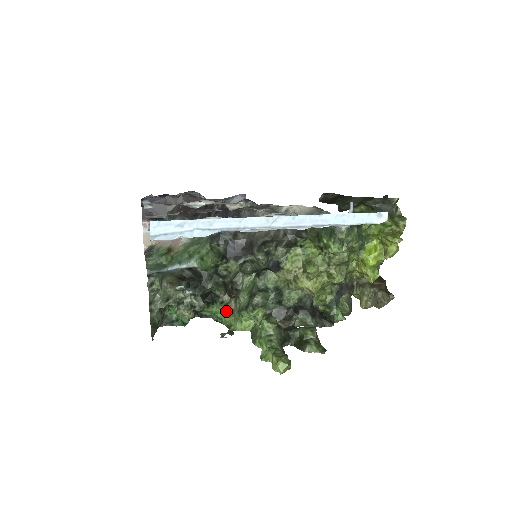
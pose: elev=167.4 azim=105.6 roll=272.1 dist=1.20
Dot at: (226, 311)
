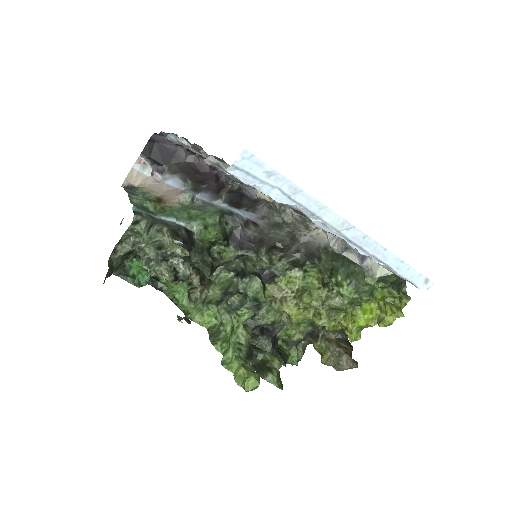
Dot at: (188, 295)
